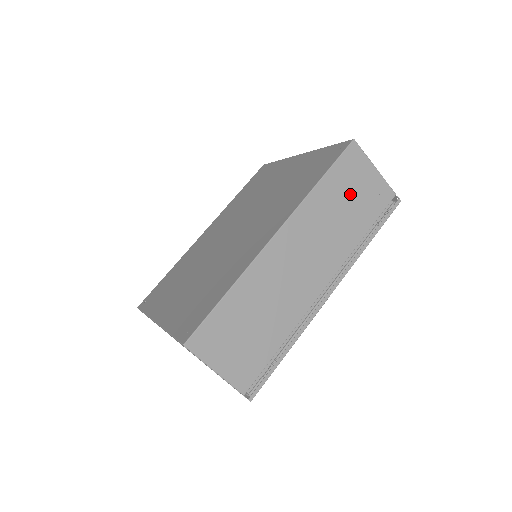
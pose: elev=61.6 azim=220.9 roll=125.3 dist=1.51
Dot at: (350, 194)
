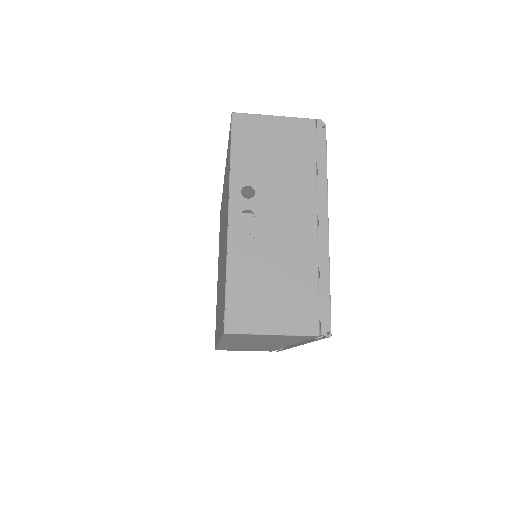
Dot at: (260, 339)
